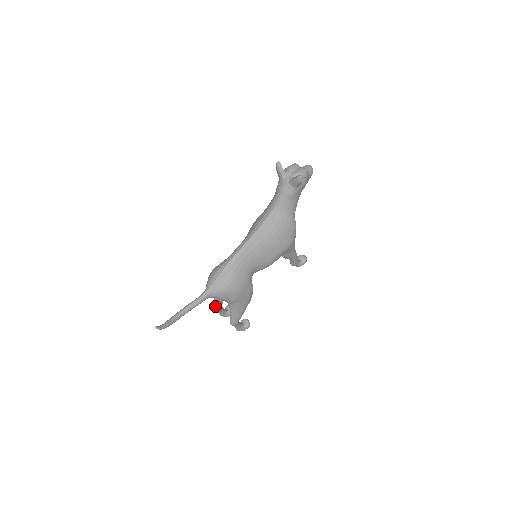
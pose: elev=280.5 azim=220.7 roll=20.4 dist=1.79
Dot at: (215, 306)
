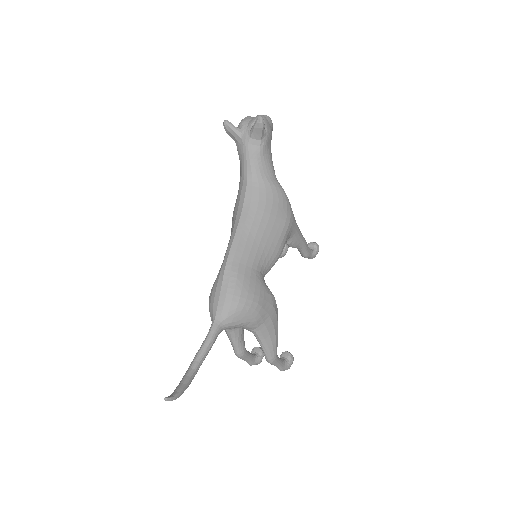
Dot at: (237, 351)
